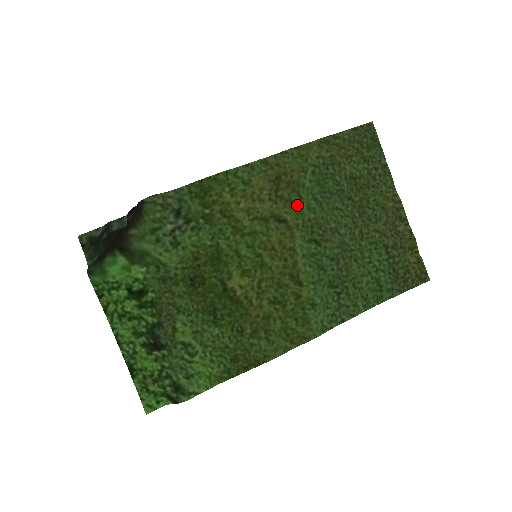
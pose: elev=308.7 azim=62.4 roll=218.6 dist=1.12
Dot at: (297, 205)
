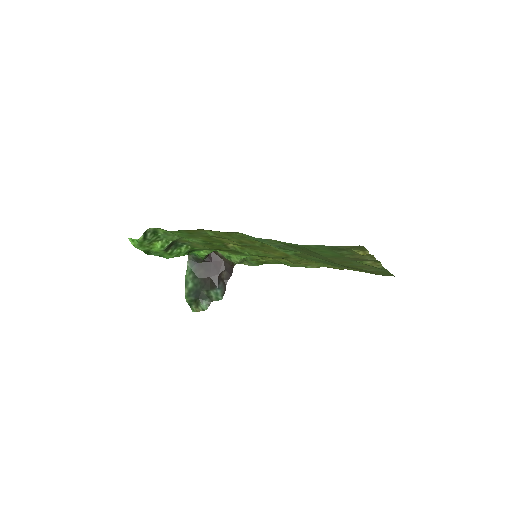
Dot at: (302, 259)
